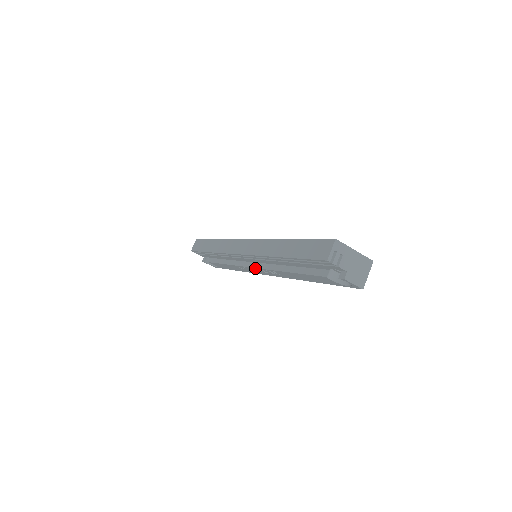
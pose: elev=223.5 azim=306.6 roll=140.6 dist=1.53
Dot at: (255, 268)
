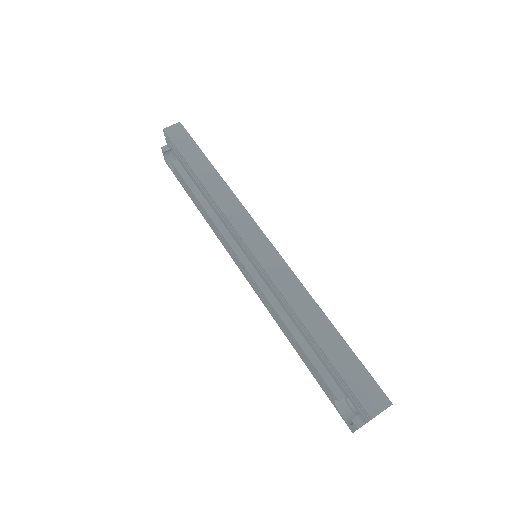
Dot at: (246, 268)
